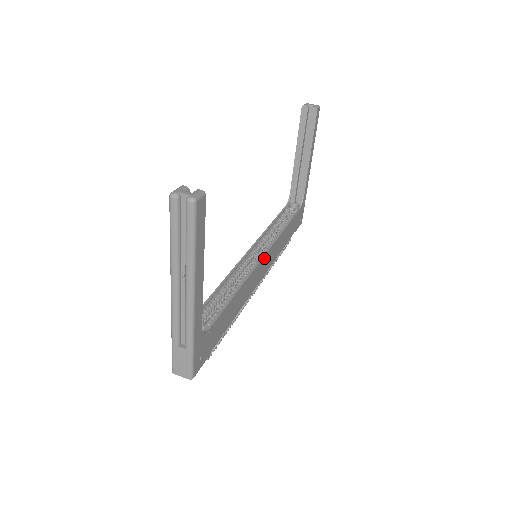
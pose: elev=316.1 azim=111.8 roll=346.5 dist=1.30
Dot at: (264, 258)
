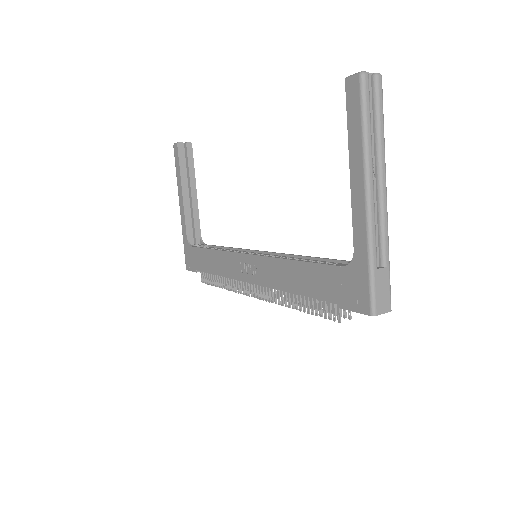
Dot at: occluded
